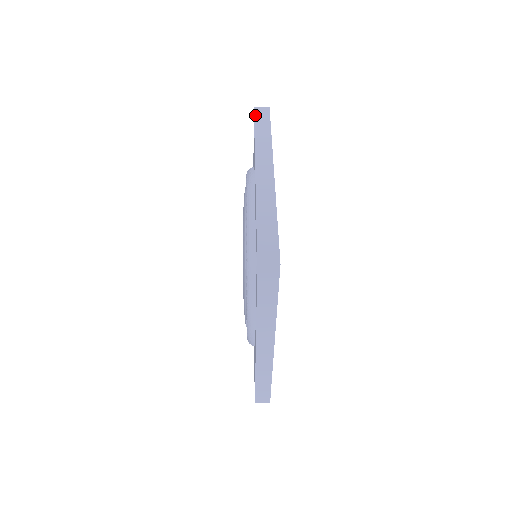
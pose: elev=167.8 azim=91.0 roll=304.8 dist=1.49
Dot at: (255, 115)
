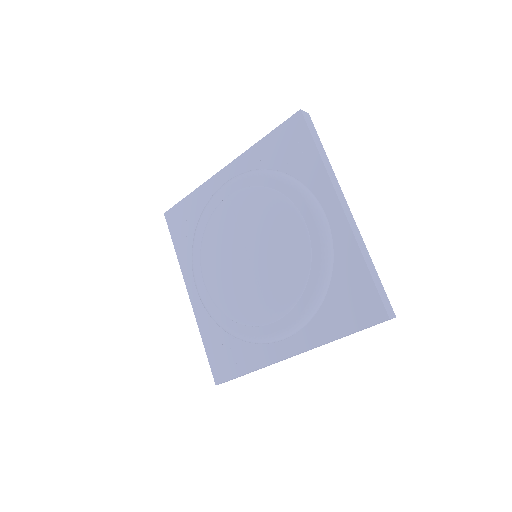
Dot at: (173, 207)
